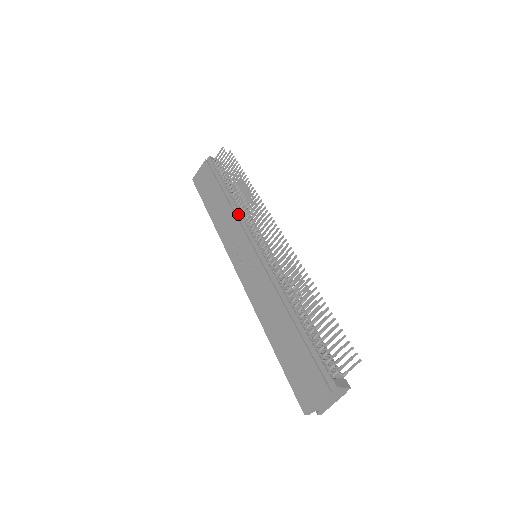
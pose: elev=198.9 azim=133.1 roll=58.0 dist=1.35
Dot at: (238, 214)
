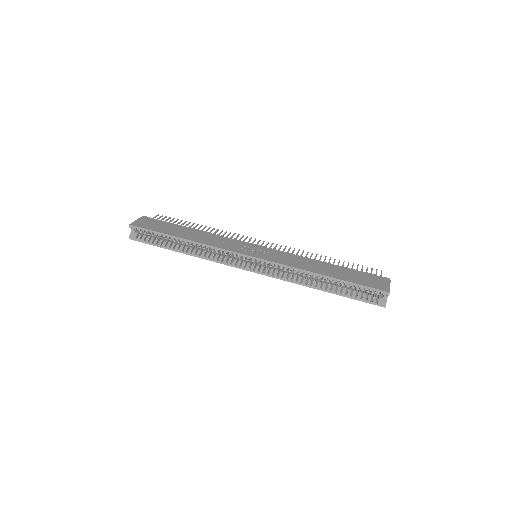
Dot at: (221, 236)
